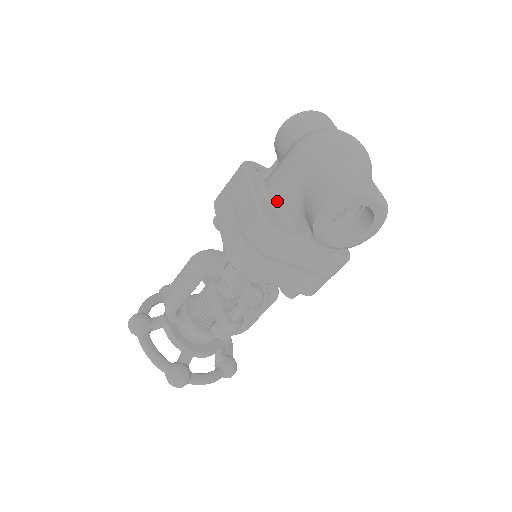
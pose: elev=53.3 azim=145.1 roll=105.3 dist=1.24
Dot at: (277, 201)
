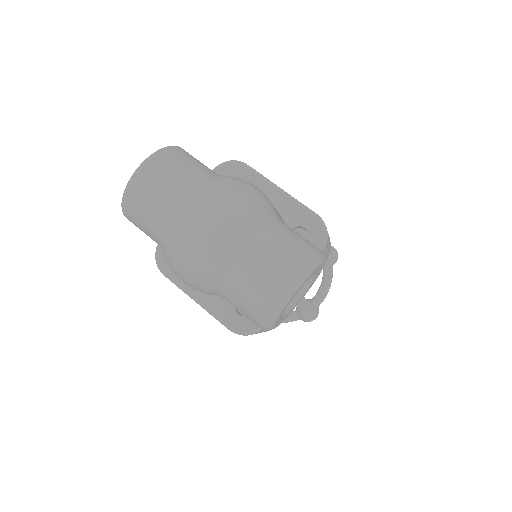
Dot at: occluded
